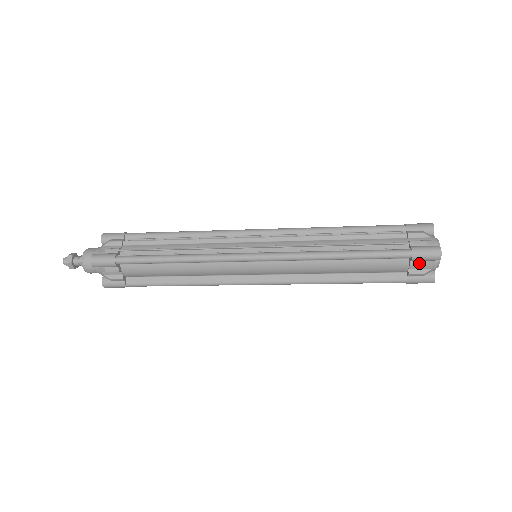
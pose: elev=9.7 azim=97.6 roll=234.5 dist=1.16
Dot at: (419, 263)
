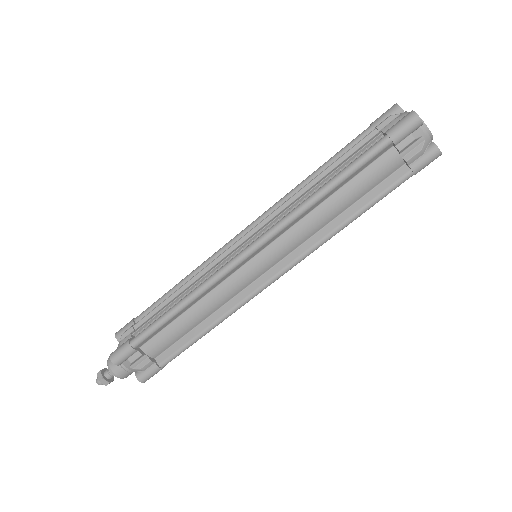
Dot at: (405, 142)
